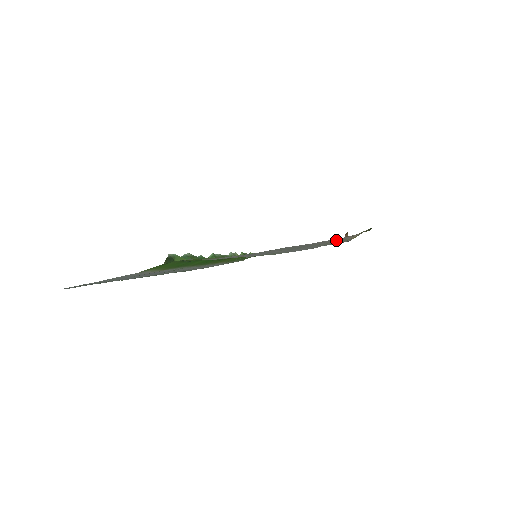
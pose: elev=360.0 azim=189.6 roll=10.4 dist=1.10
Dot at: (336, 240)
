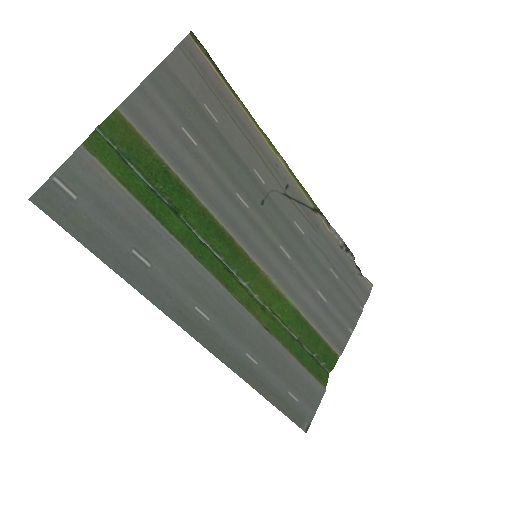
Dot at: (231, 113)
